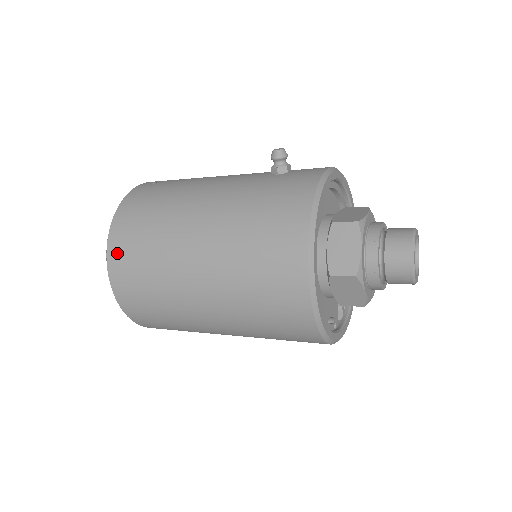
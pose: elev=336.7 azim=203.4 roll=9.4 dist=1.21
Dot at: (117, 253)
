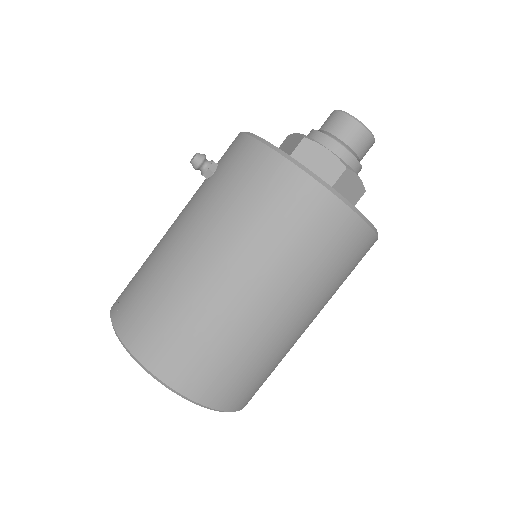
Dot at: (168, 366)
